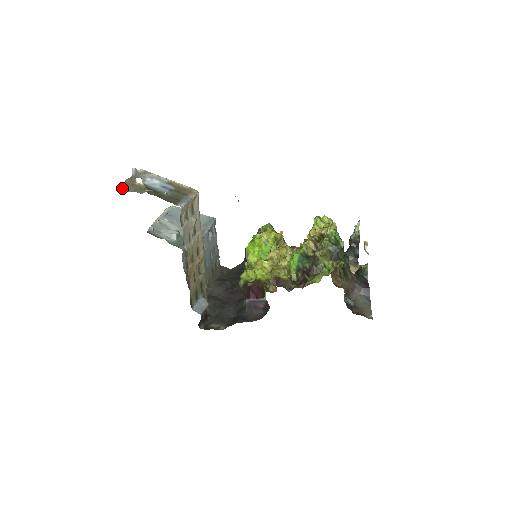
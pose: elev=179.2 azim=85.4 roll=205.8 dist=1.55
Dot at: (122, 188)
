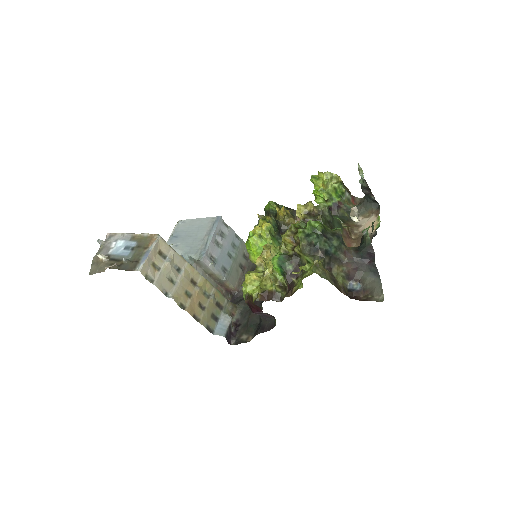
Dot at: (90, 271)
